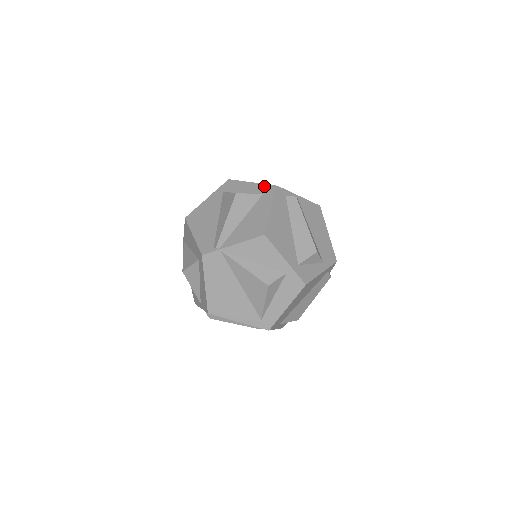
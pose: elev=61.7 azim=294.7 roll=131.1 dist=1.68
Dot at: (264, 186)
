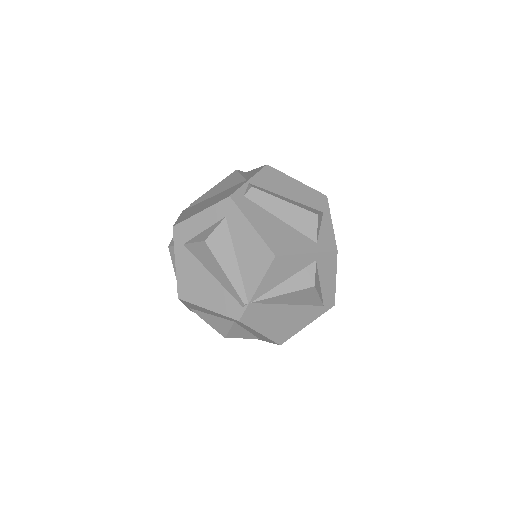
Dot at: (217, 207)
